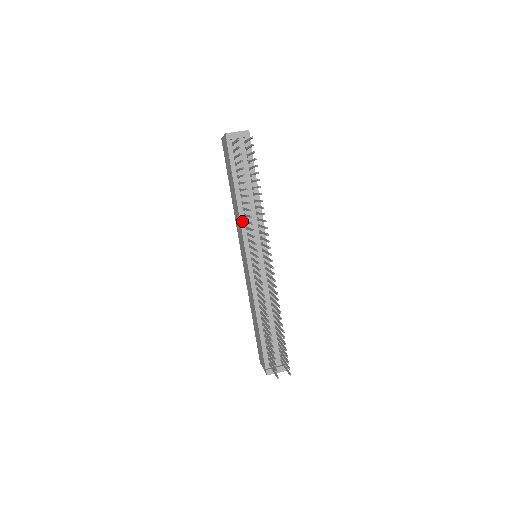
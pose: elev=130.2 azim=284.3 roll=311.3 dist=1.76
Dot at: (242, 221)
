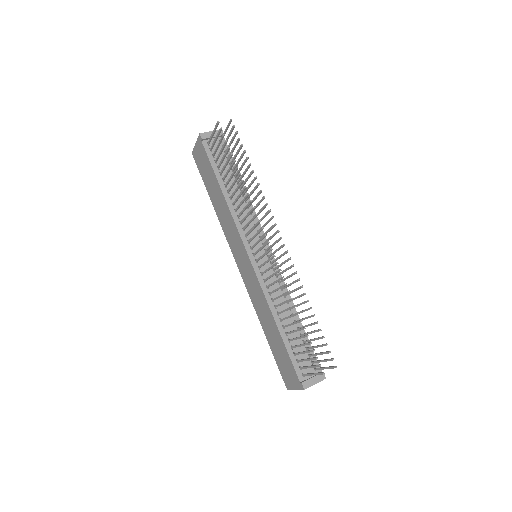
Dot at: (234, 217)
